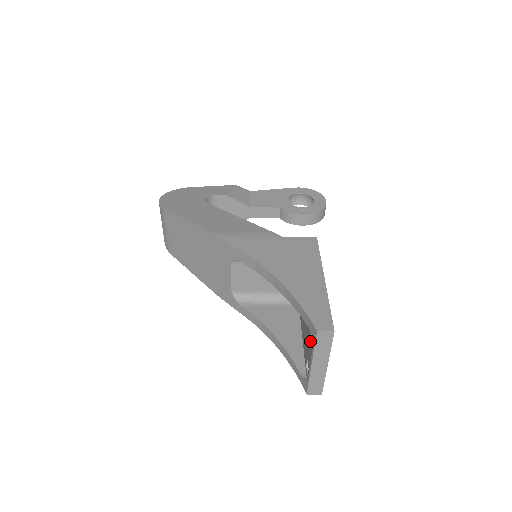
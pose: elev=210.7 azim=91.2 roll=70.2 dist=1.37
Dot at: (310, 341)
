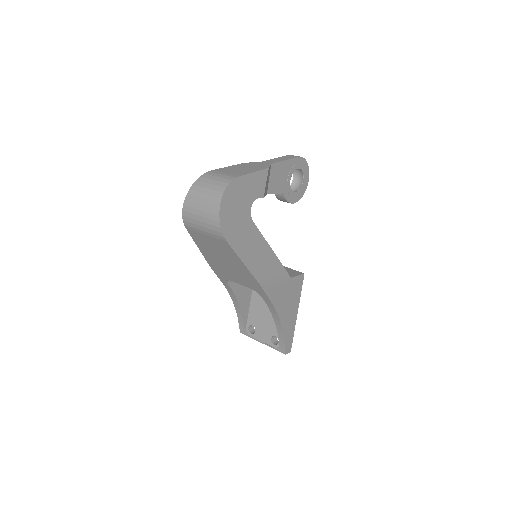
Dot at: (269, 335)
